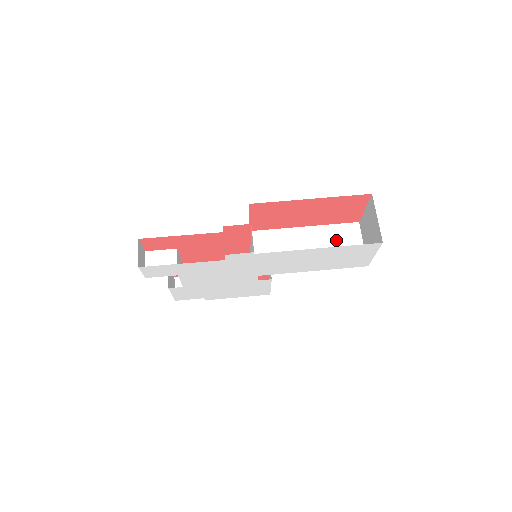
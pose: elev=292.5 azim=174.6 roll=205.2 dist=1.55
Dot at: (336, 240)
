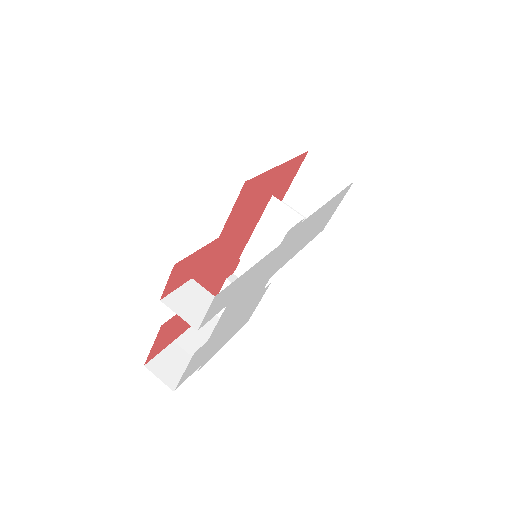
Dot at: occluded
